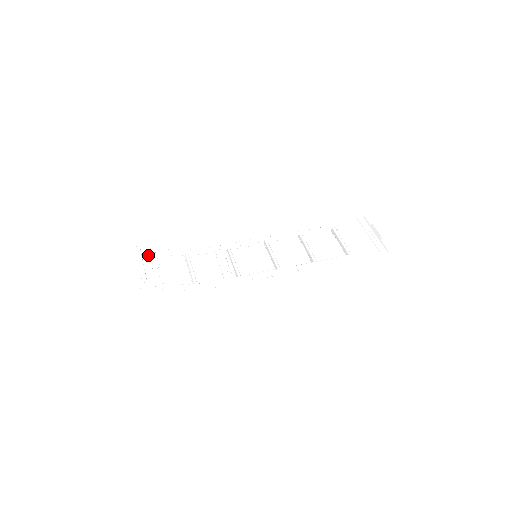
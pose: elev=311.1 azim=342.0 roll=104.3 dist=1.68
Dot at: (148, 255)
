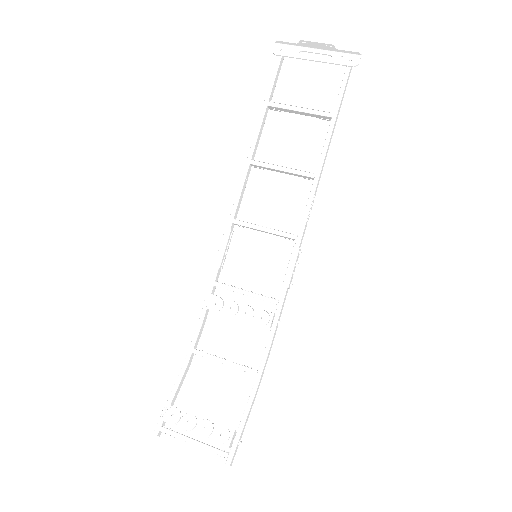
Dot at: occluded
